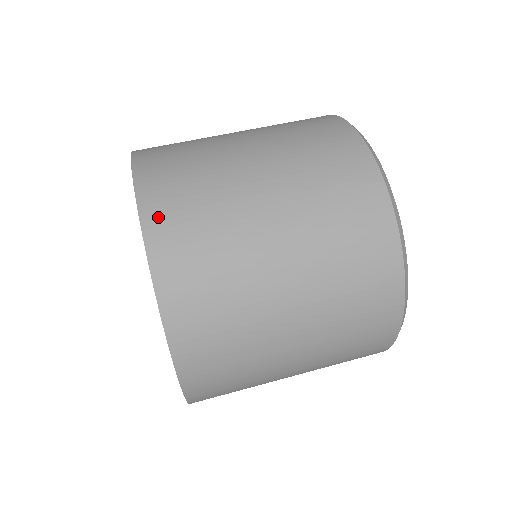
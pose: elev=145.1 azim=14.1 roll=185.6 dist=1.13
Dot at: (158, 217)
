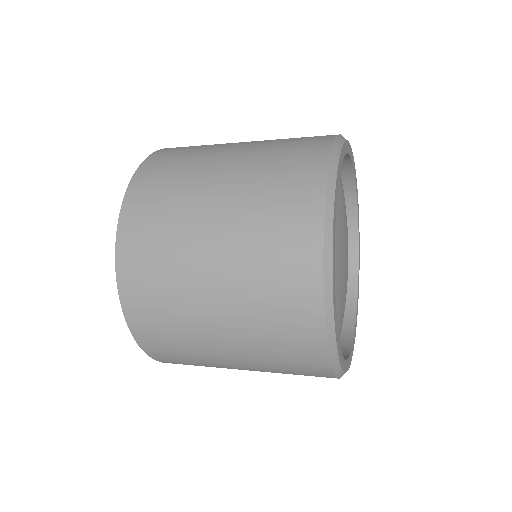
Dot at: (129, 233)
